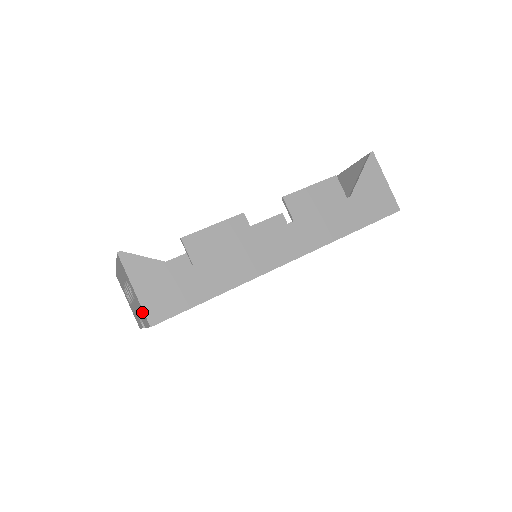
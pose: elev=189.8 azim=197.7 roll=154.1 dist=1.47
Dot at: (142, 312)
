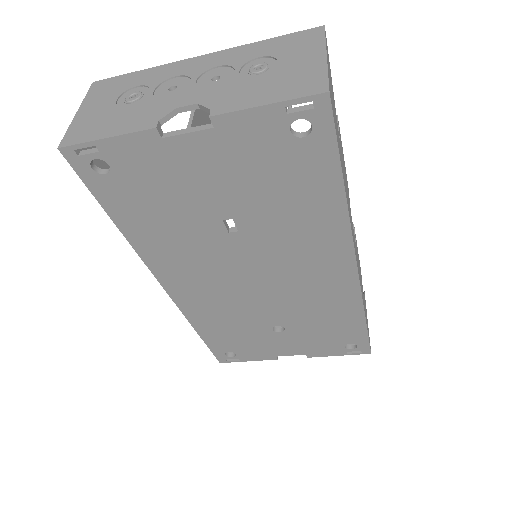
Dot at: (301, 81)
